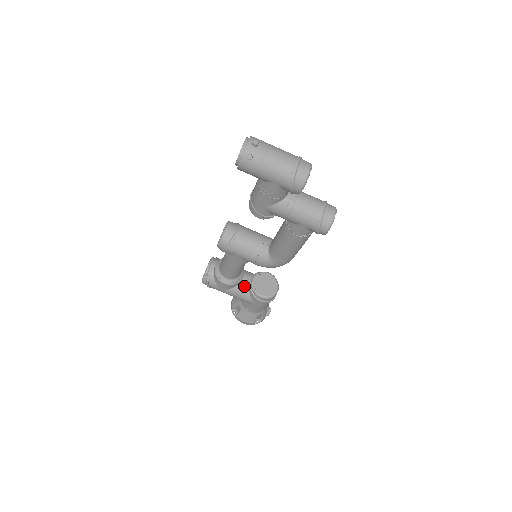
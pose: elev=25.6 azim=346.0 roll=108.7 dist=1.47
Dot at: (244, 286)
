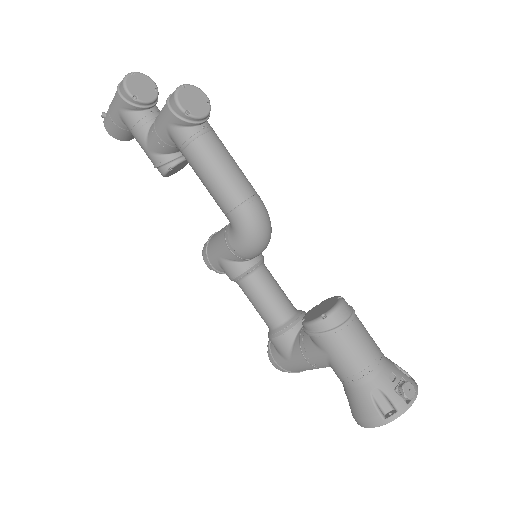
Dot at: (303, 332)
